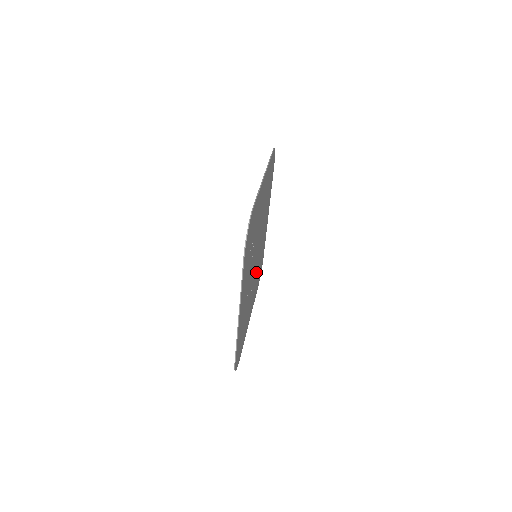
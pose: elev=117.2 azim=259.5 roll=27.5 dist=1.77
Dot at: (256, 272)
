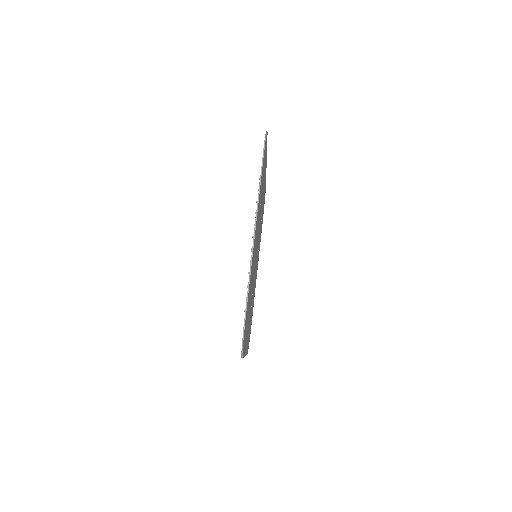
Dot at: occluded
